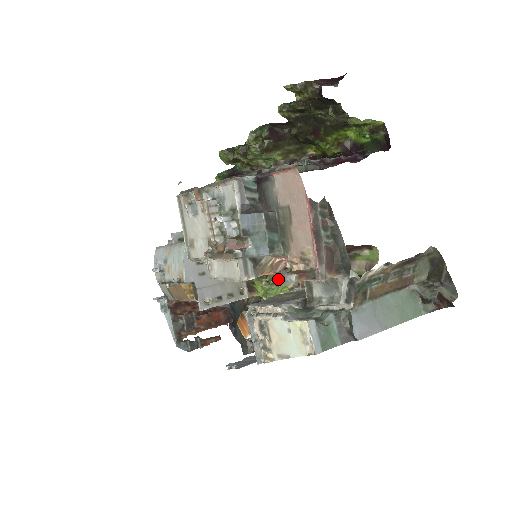
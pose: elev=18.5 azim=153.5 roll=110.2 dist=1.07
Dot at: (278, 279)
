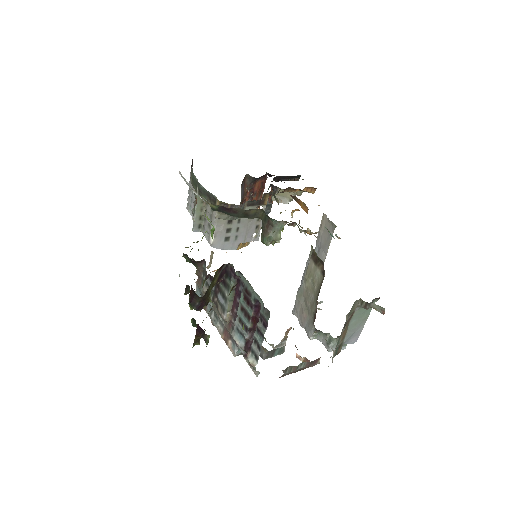
Dot at: (277, 238)
